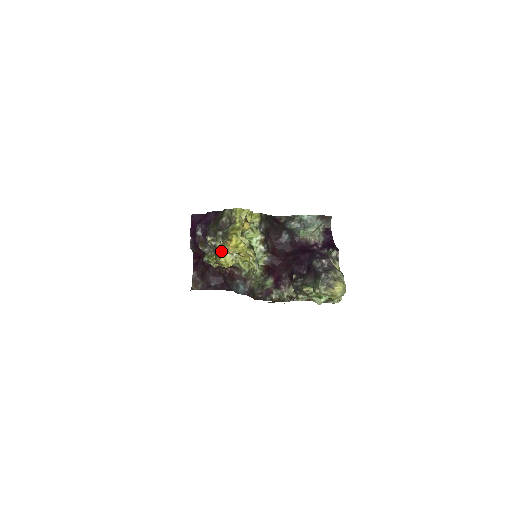
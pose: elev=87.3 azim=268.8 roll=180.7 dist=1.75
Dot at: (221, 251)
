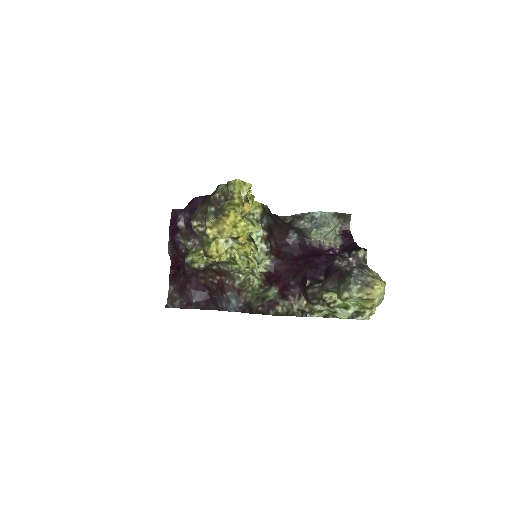
Dot at: (212, 235)
